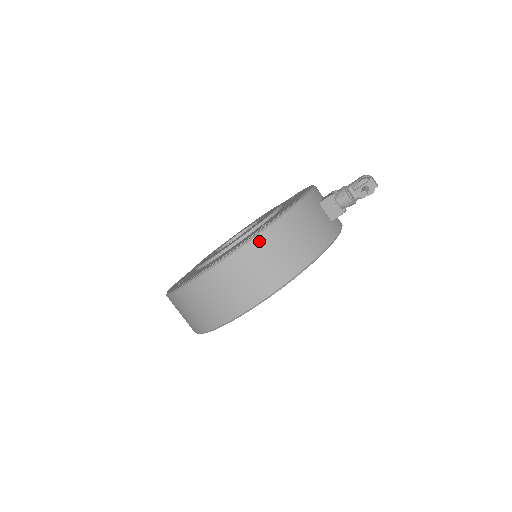
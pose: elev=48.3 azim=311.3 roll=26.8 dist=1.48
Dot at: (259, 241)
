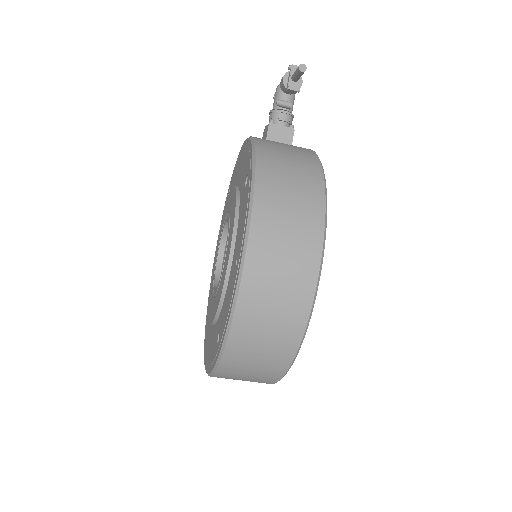
Dot at: (262, 182)
